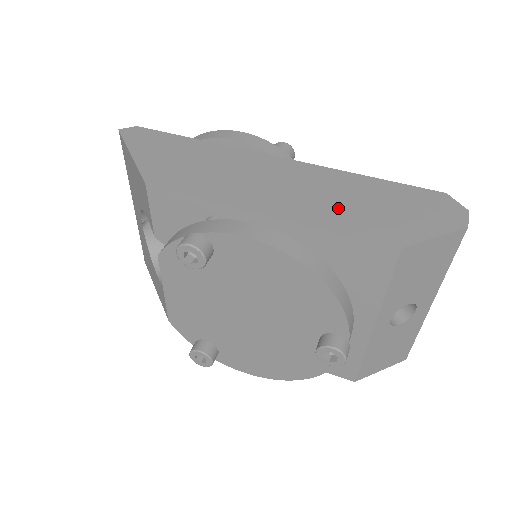
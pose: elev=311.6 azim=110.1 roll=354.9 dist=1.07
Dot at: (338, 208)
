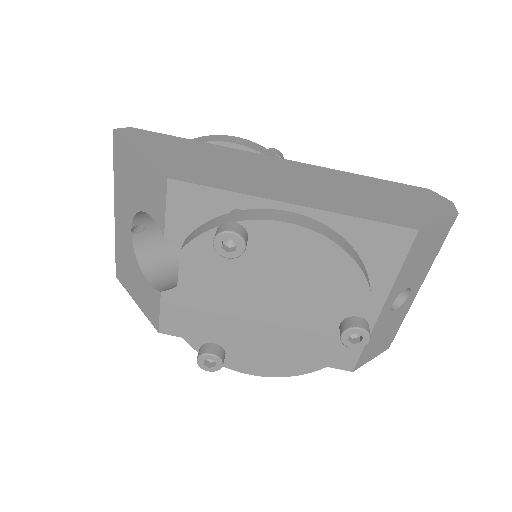
Dot at: (353, 199)
